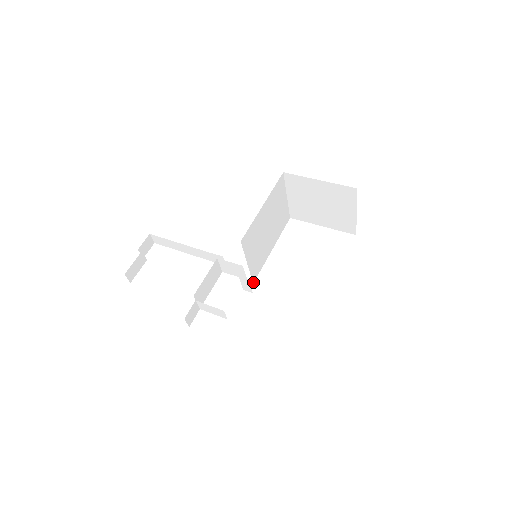
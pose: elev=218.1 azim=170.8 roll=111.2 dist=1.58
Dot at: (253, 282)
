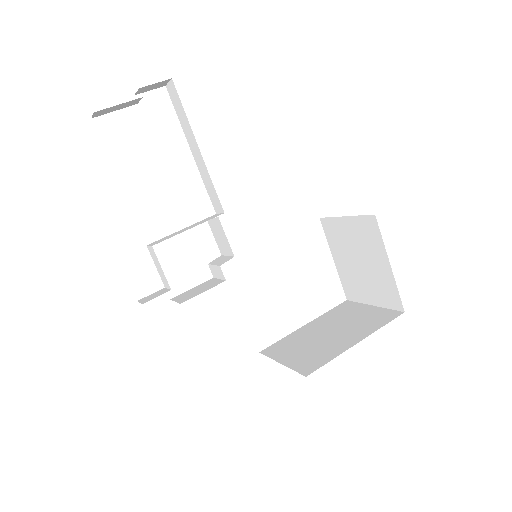
Dot at: occluded
